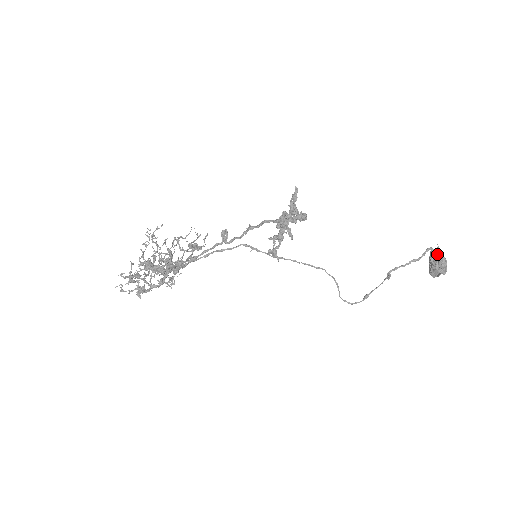
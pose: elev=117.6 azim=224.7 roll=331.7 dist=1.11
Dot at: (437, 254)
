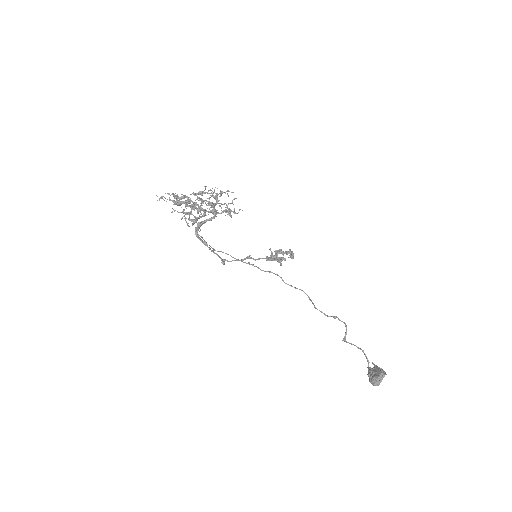
Dot at: (374, 366)
